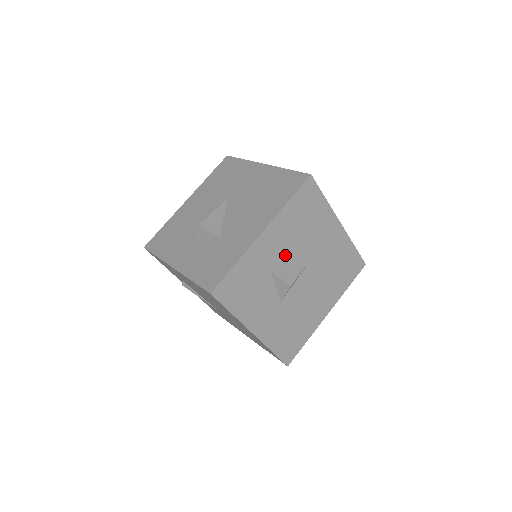
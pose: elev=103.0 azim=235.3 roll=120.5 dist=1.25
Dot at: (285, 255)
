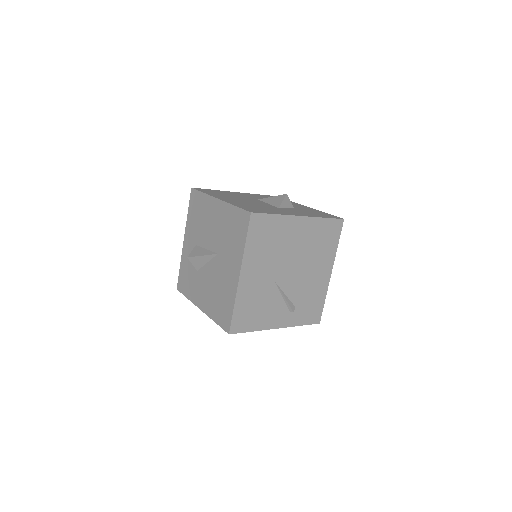
Dot at: occluded
